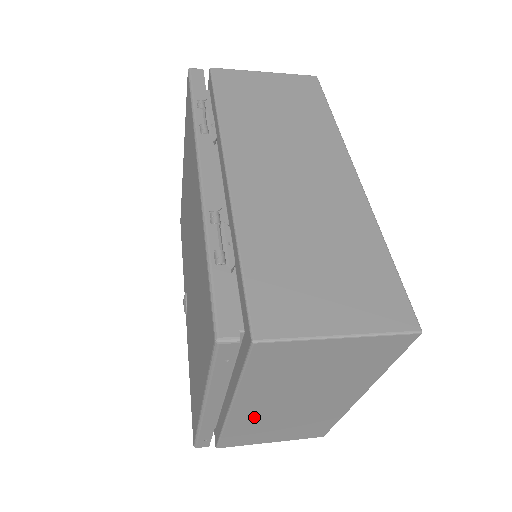
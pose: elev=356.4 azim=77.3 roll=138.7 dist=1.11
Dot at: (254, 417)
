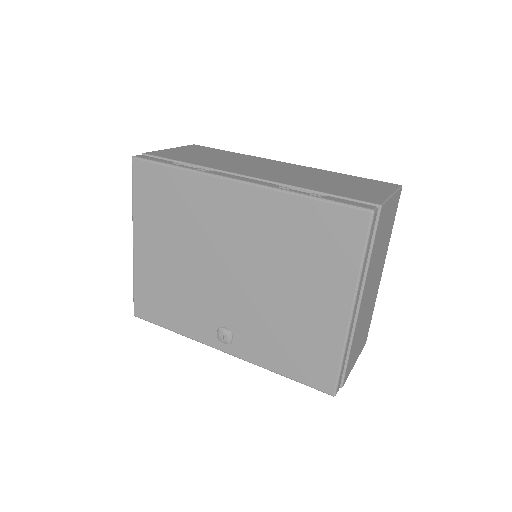
Dot at: (361, 317)
